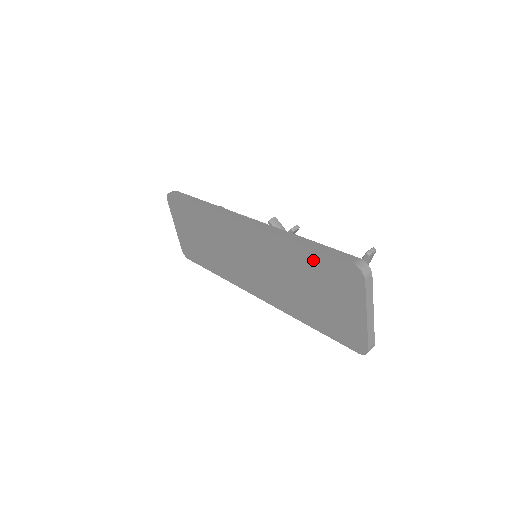
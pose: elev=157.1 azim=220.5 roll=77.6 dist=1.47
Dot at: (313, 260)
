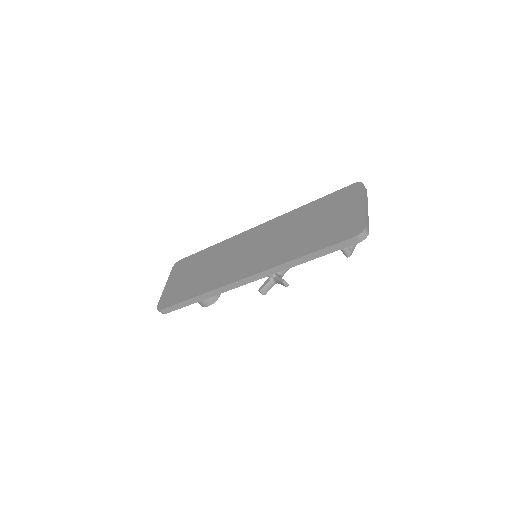
Dot at: (321, 203)
